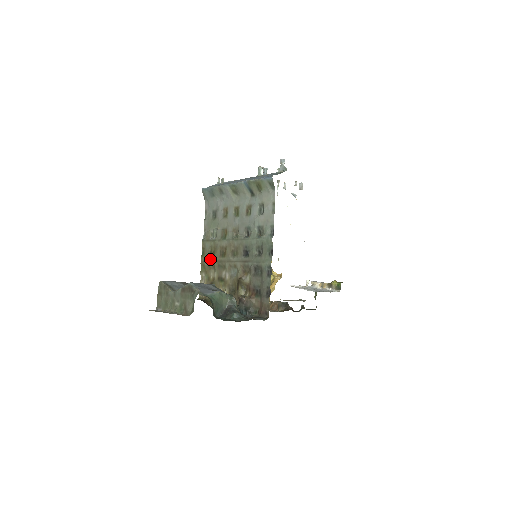
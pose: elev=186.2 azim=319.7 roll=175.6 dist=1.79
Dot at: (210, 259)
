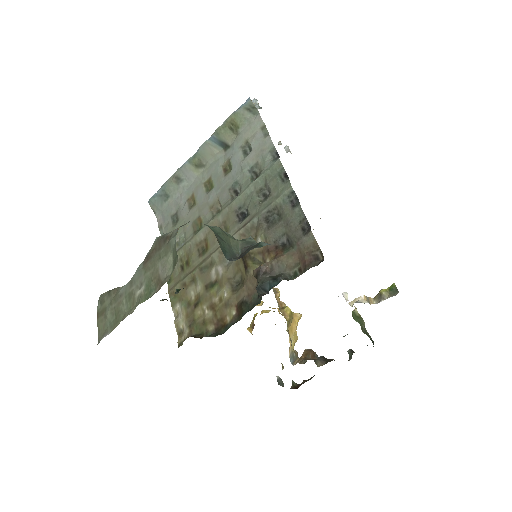
Dot at: (183, 275)
